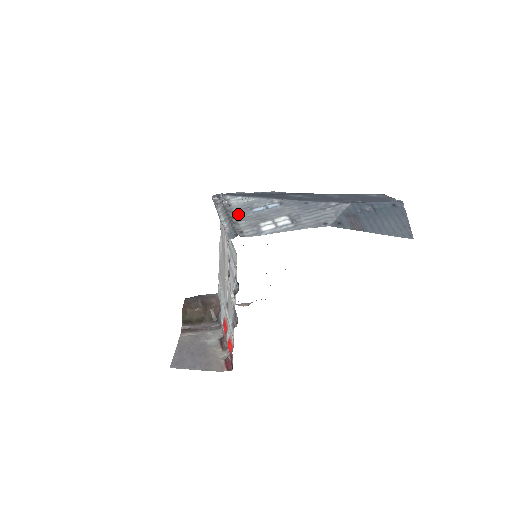
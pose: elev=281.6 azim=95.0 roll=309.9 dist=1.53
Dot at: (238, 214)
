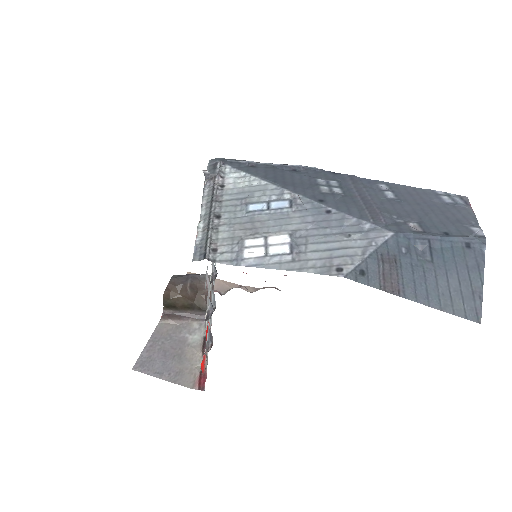
Dot at: (226, 209)
